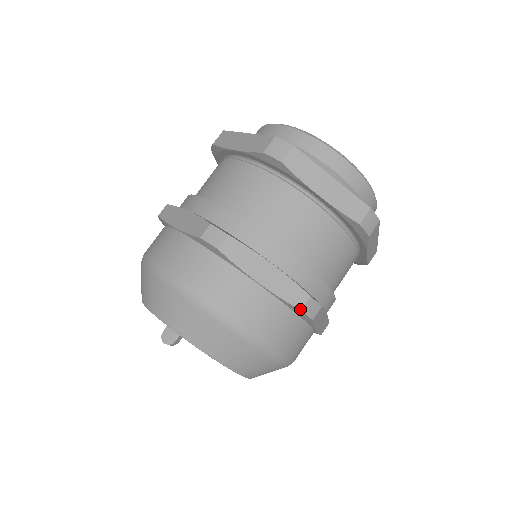
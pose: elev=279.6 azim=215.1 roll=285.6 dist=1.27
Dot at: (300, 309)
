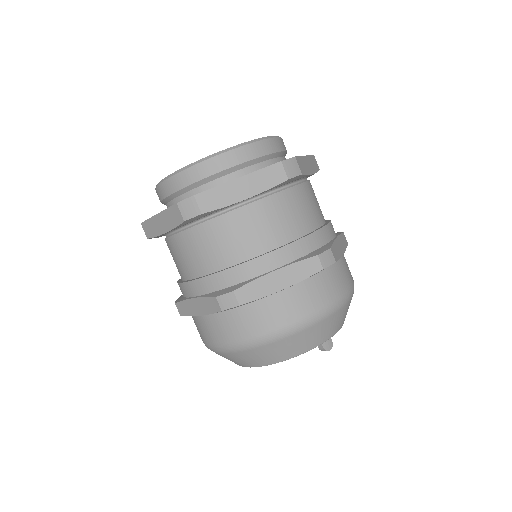
Dot at: occluded
